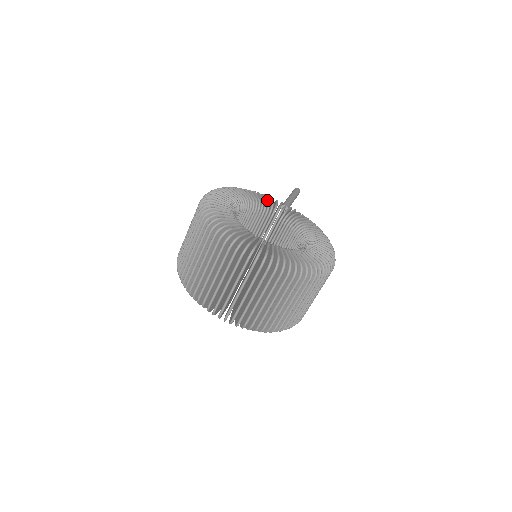
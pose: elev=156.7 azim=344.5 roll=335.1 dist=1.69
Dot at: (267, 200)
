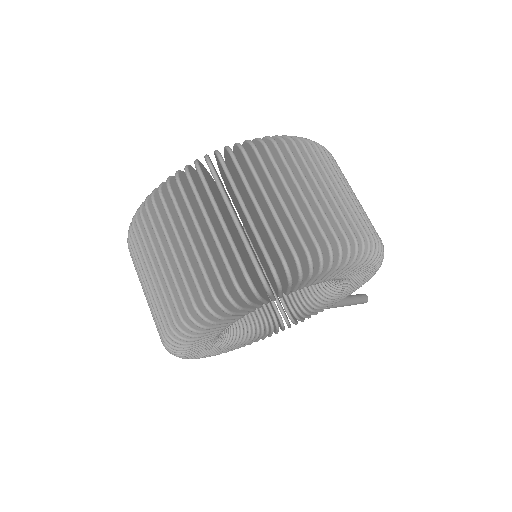
Dot at: occluded
